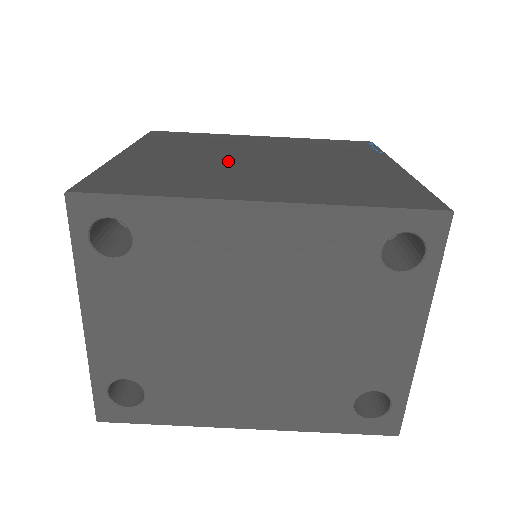
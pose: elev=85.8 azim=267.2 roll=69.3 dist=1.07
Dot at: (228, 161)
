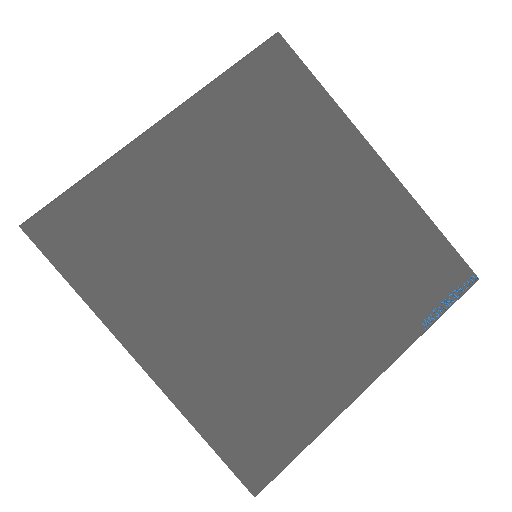
Dot at: (229, 236)
